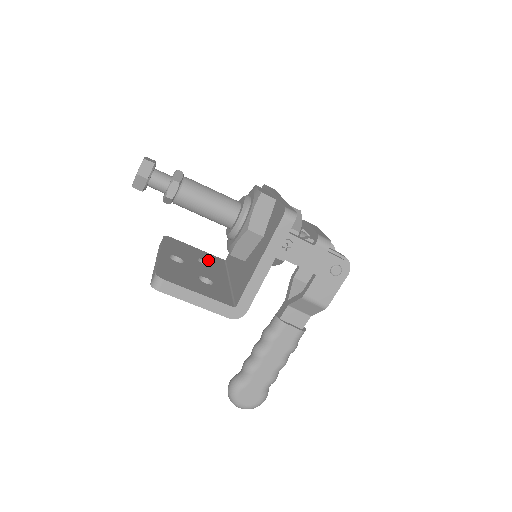
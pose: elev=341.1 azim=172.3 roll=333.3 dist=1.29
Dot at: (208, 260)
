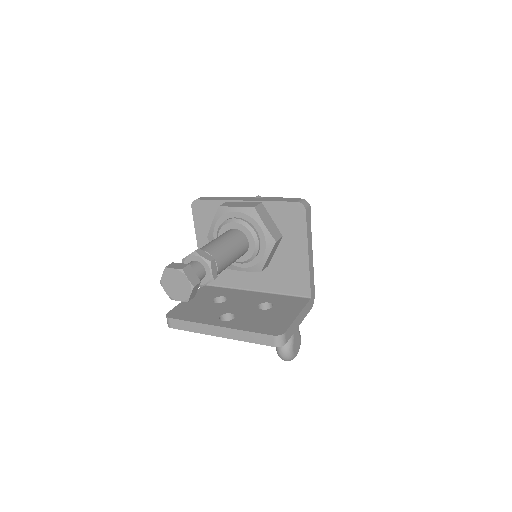
Dot at: (213, 296)
